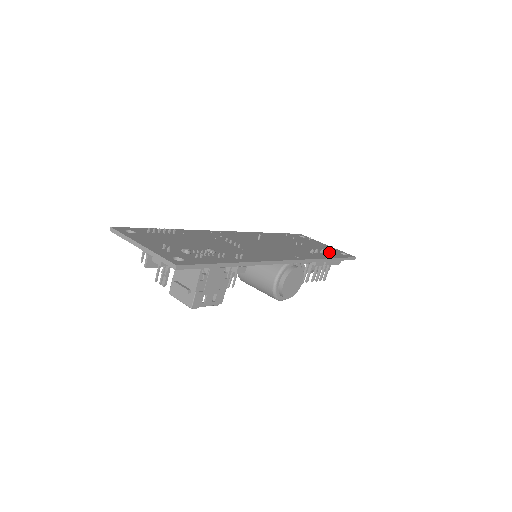
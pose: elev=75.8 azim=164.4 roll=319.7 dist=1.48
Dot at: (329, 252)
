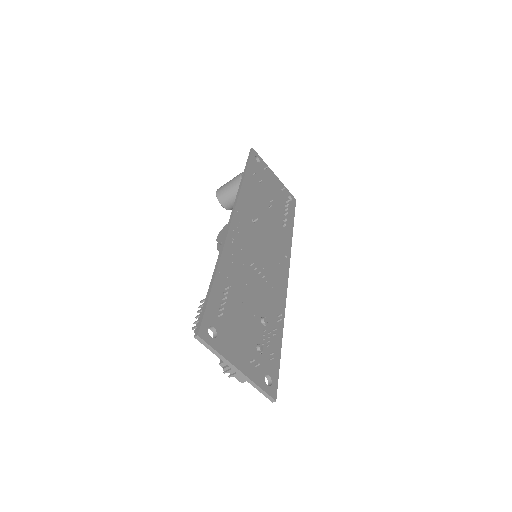
Dot at: (286, 206)
